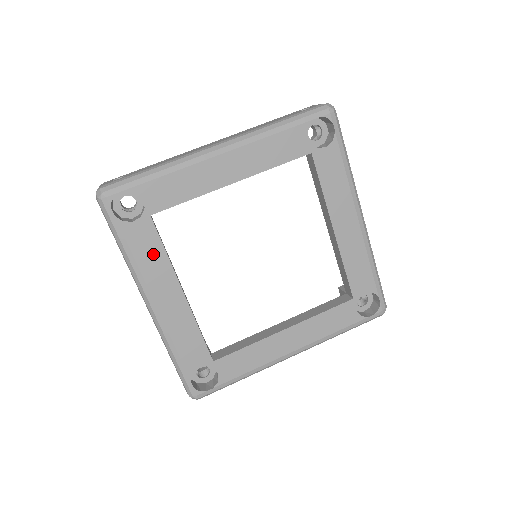
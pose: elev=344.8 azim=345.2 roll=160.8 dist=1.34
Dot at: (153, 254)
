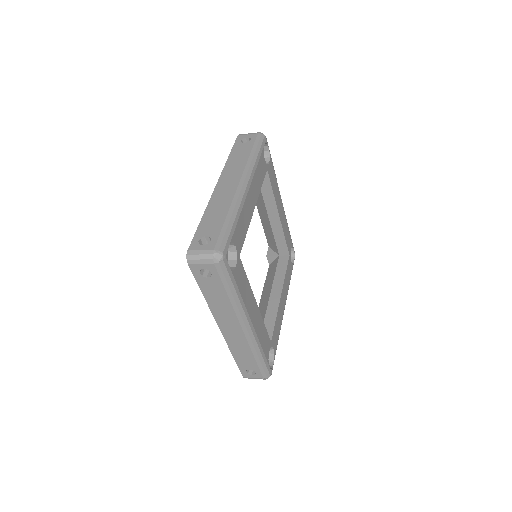
Dot at: (245, 285)
